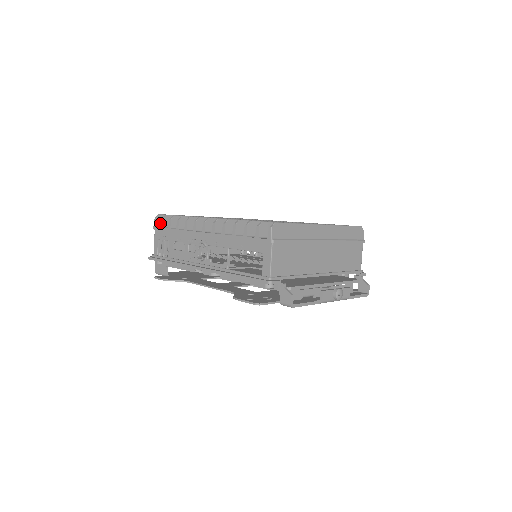
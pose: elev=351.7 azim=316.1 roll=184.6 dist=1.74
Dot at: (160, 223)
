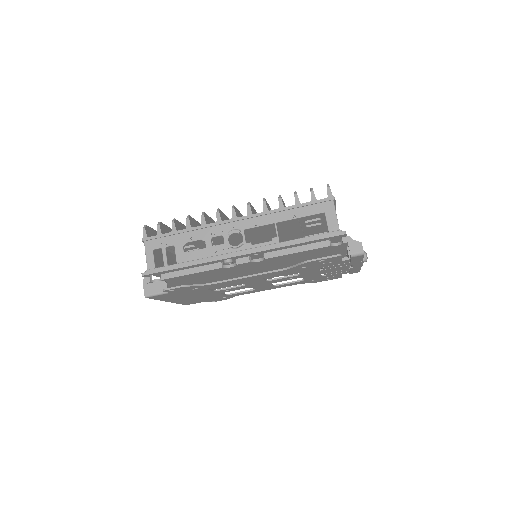
Dot at: (148, 234)
